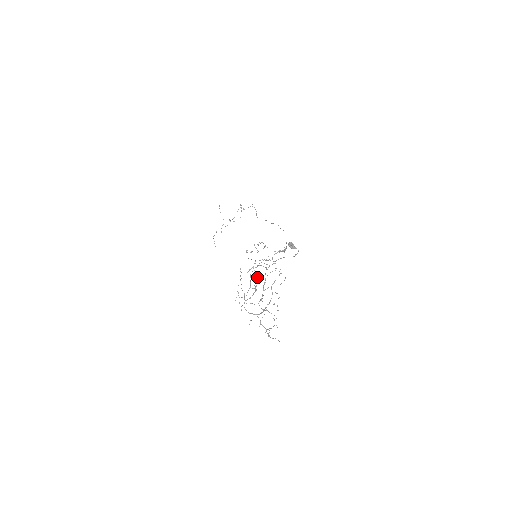
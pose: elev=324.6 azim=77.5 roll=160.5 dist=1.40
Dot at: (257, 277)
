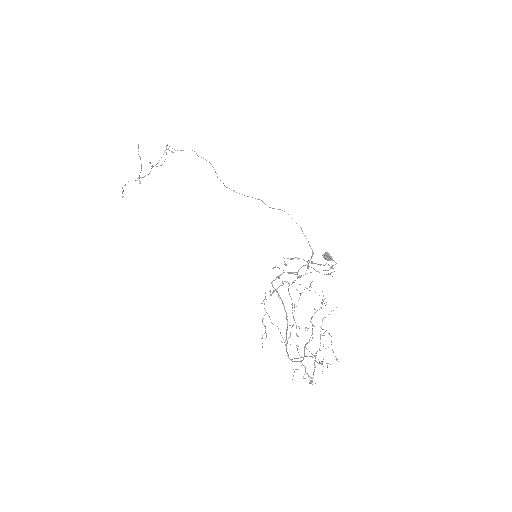
Dot at: (281, 299)
